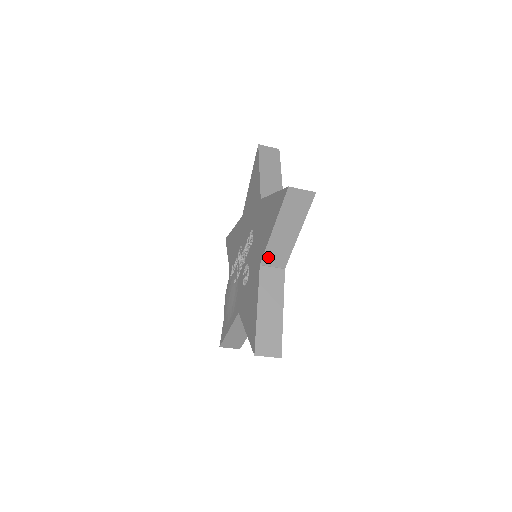
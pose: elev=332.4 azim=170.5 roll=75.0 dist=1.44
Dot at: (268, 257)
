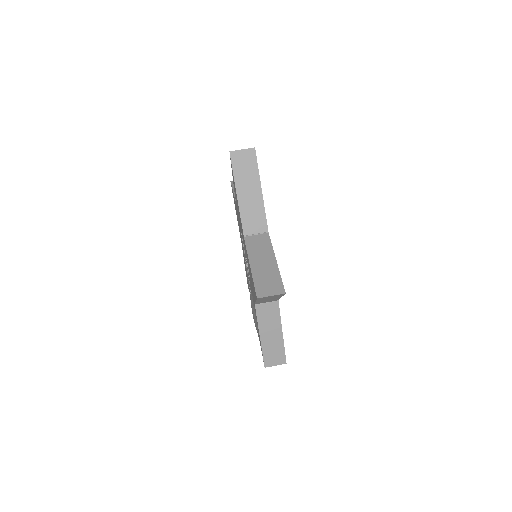
Dot at: (247, 226)
